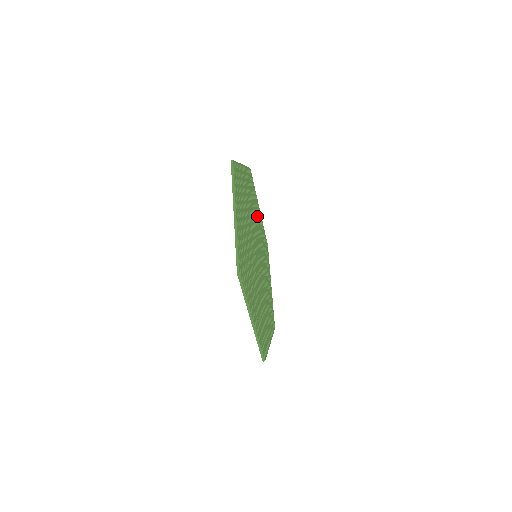
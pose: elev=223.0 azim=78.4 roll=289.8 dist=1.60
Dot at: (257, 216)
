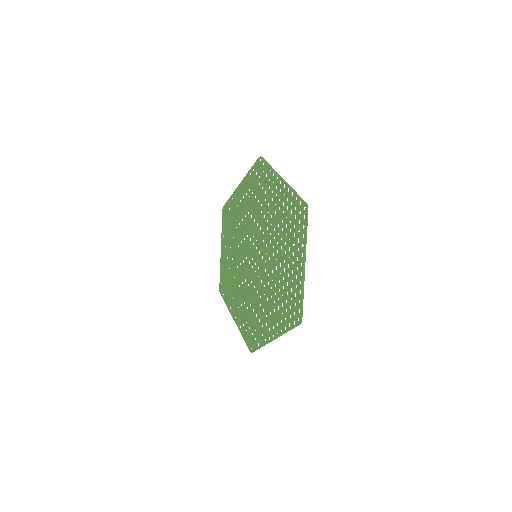
Dot at: (249, 202)
